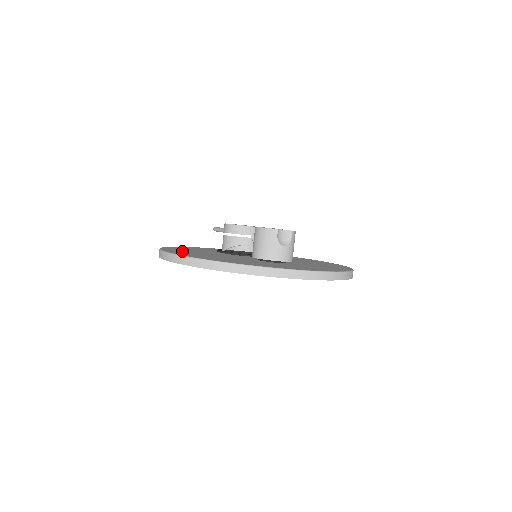
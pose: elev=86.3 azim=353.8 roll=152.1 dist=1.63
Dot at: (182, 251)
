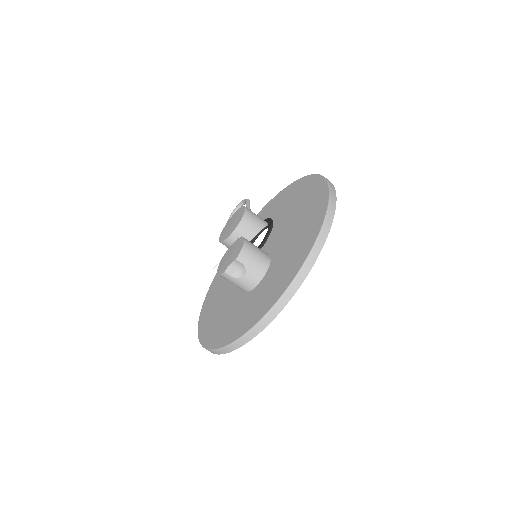
Dot at: (210, 304)
